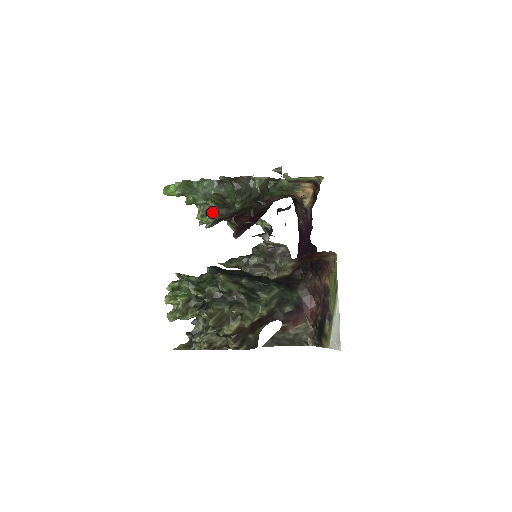
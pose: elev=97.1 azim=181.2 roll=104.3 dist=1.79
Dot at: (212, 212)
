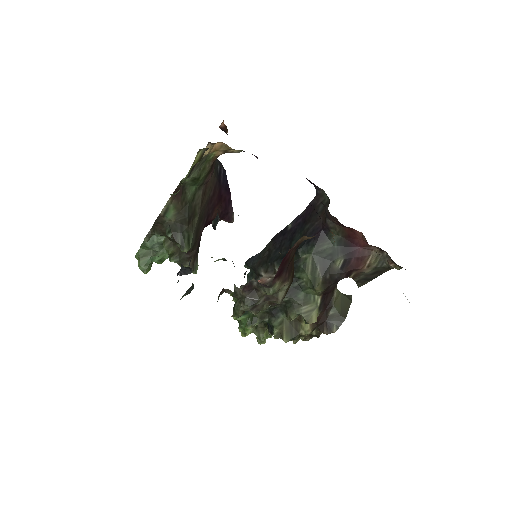
Dot at: occluded
